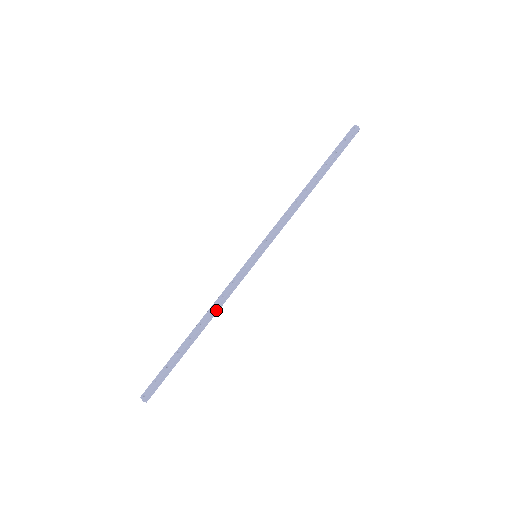
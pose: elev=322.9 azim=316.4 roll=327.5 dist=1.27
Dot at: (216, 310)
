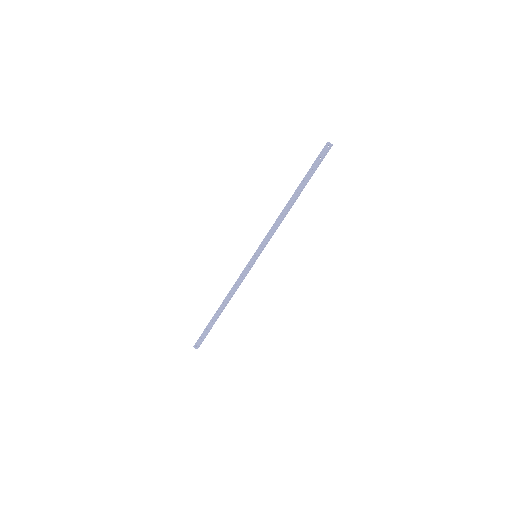
Dot at: (233, 294)
